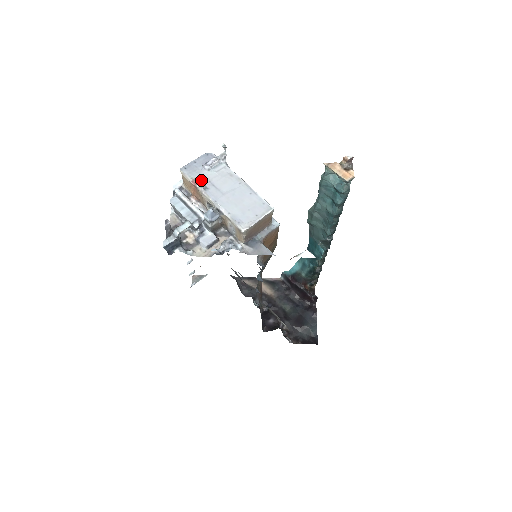
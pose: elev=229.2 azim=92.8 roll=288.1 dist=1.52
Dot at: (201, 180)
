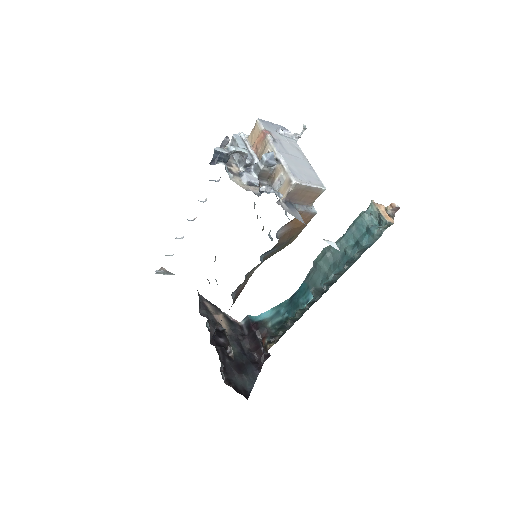
Dot at: (273, 135)
